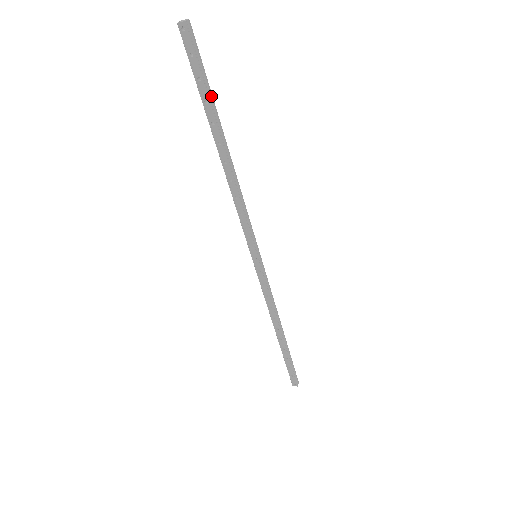
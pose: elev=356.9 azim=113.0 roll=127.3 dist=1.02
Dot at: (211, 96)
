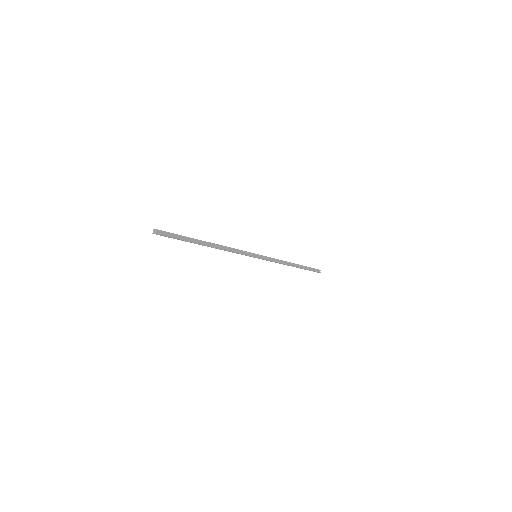
Dot at: (187, 238)
